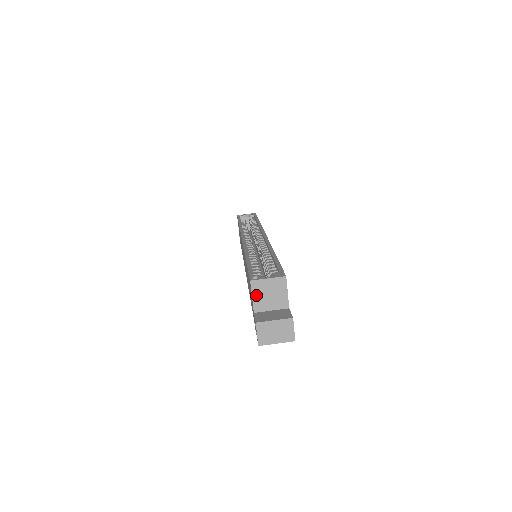
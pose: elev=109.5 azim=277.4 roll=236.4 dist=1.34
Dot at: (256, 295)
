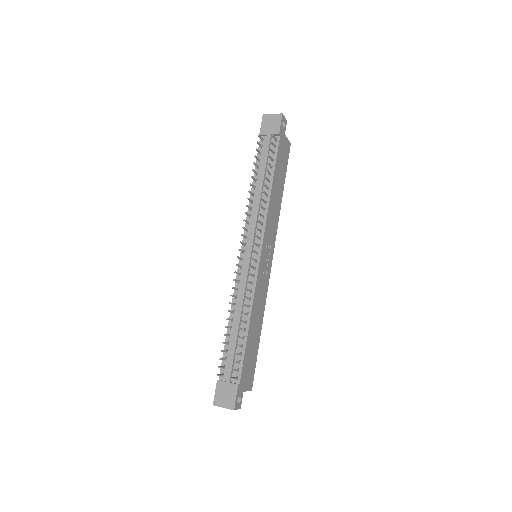
Dot at: occluded
